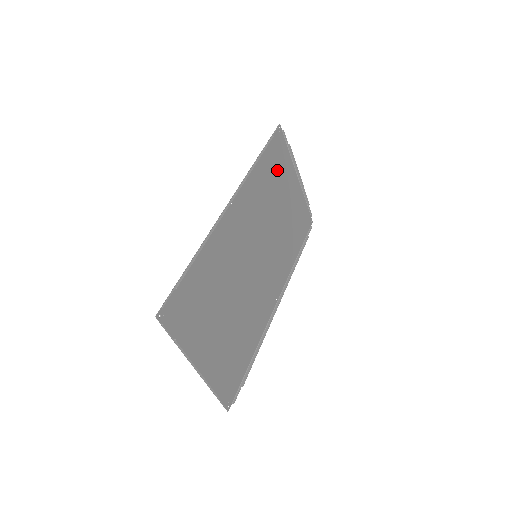
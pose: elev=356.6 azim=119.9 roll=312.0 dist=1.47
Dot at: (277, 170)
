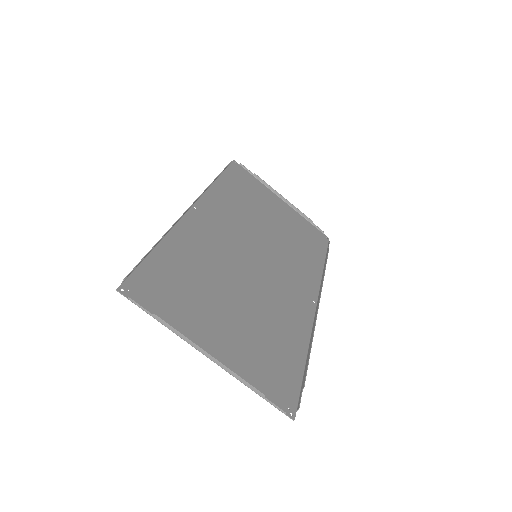
Dot at: (249, 191)
